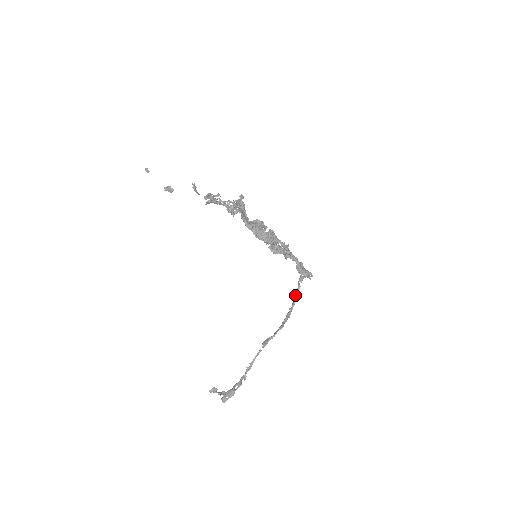
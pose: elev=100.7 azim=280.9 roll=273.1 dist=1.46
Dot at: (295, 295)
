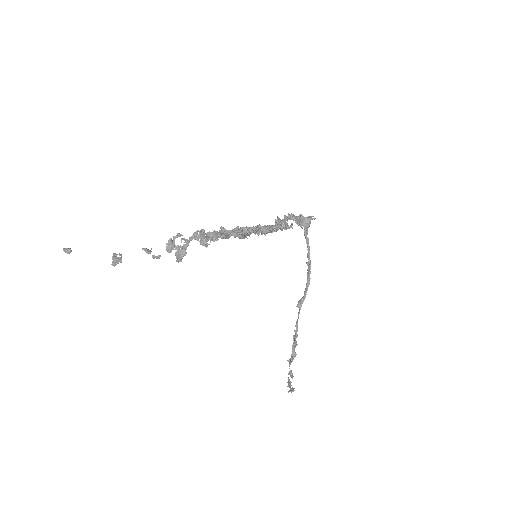
Dot at: occluded
